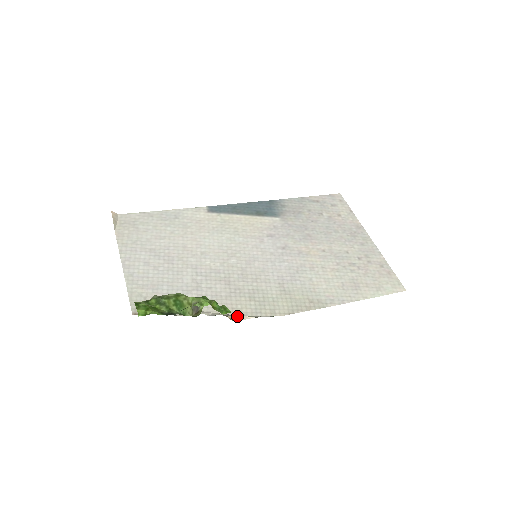
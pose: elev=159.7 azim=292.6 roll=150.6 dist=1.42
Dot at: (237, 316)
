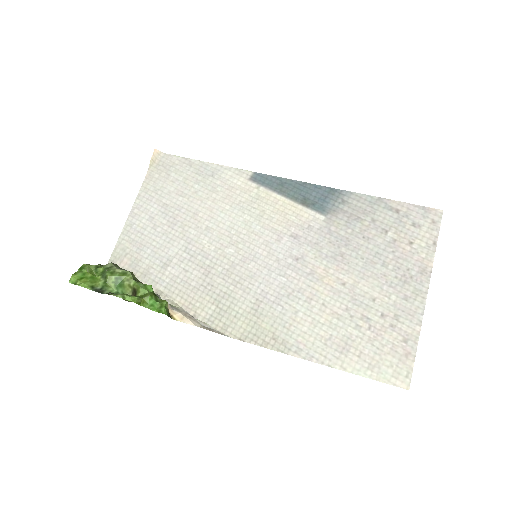
Dot at: (182, 315)
